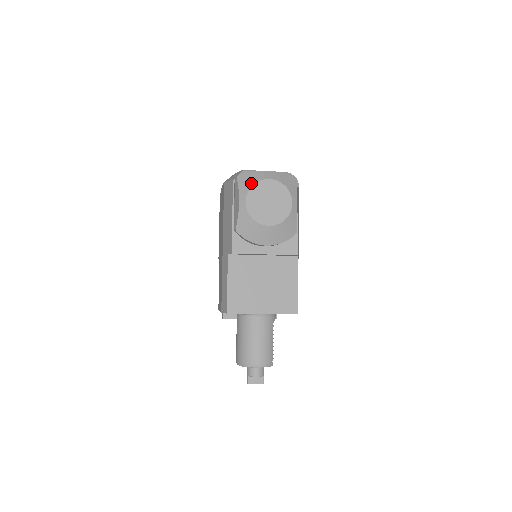
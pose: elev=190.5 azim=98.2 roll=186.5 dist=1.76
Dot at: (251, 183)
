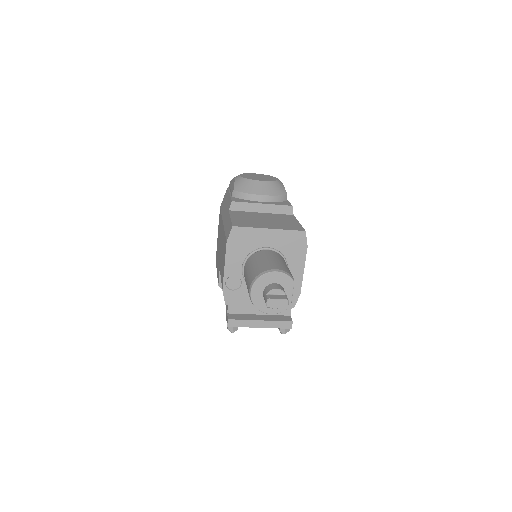
Dot at: occluded
